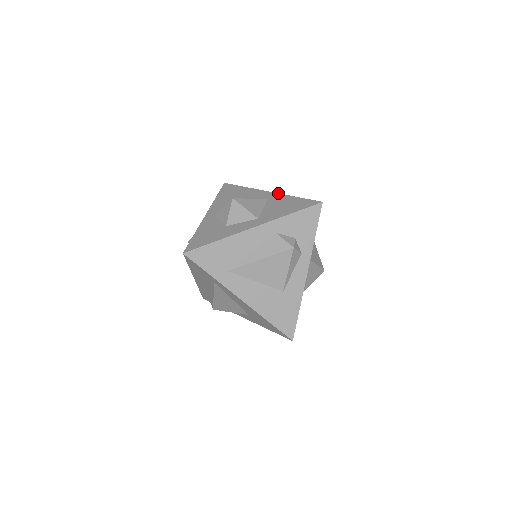
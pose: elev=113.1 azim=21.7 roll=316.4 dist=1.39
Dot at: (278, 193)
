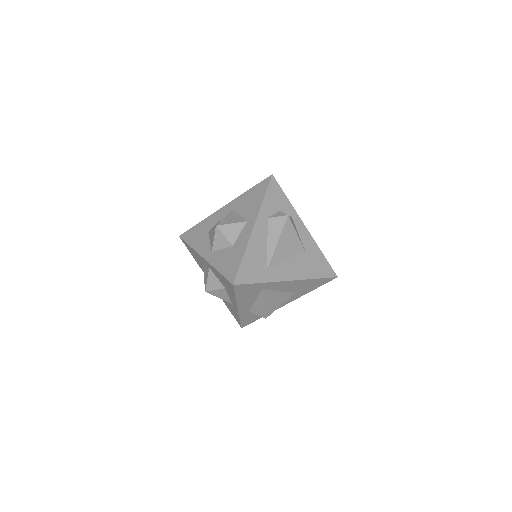
Dot at: (232, 200)
